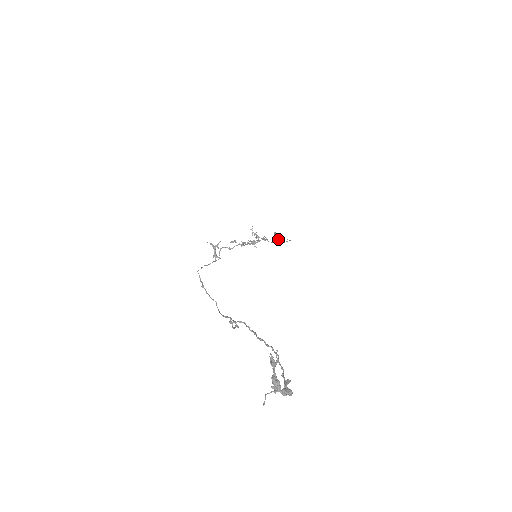
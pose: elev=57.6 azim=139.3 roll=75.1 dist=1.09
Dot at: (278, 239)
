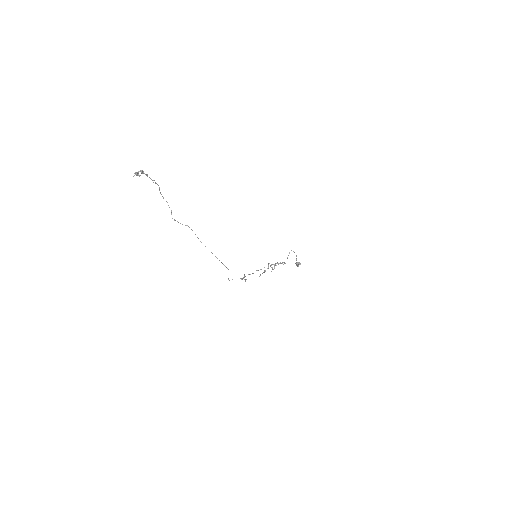
Dot at: occluded
